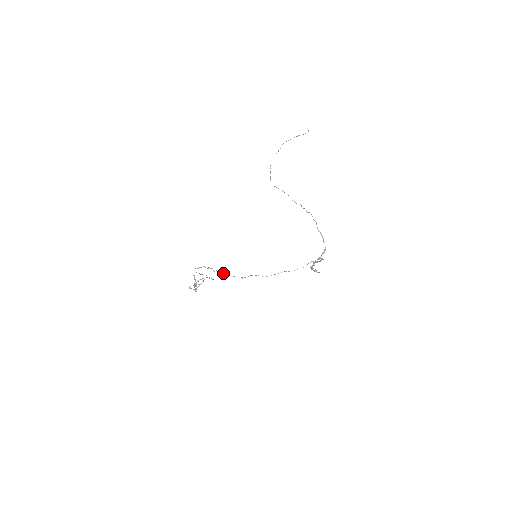
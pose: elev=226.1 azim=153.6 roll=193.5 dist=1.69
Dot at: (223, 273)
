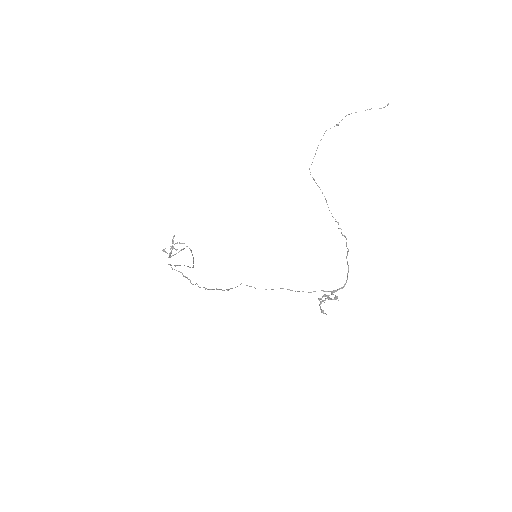
Dot at: (203, 287)
